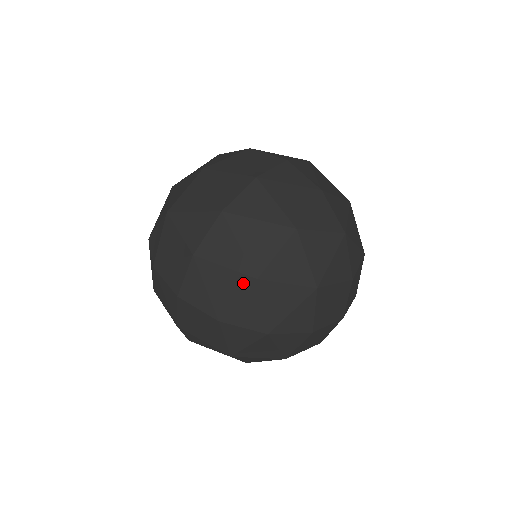
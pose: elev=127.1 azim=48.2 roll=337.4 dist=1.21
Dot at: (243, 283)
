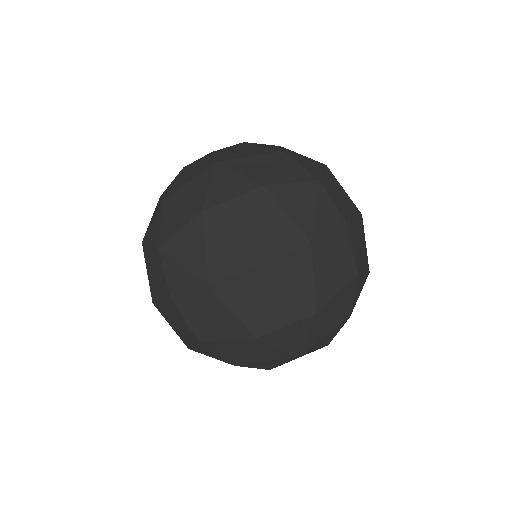
Dot at: (241, 333)
